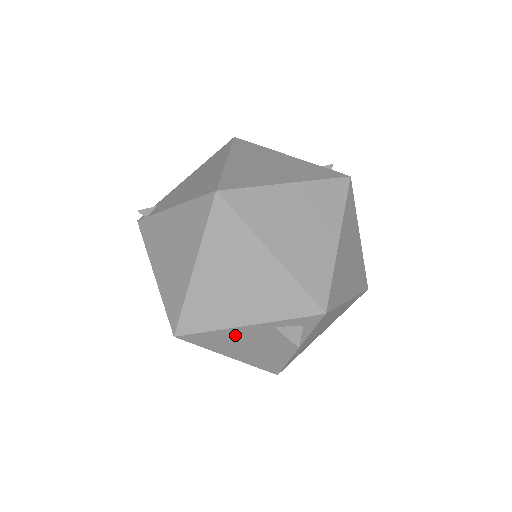
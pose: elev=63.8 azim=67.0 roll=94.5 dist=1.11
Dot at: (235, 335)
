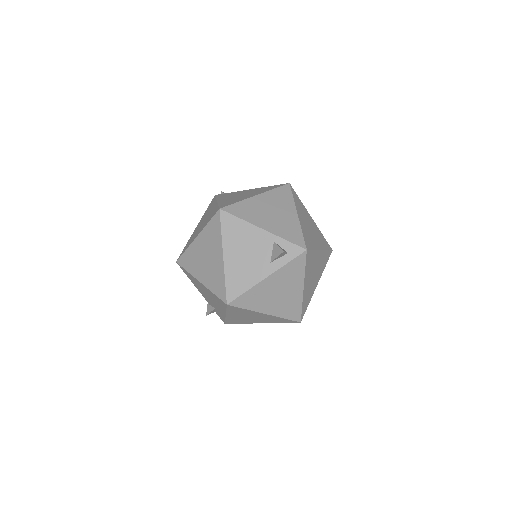
Dot at: (249, 234)
